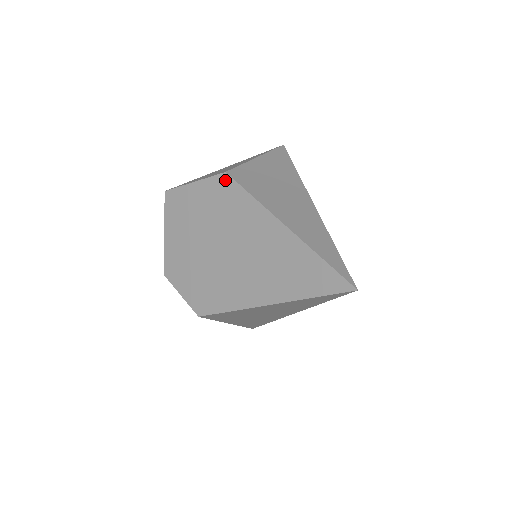
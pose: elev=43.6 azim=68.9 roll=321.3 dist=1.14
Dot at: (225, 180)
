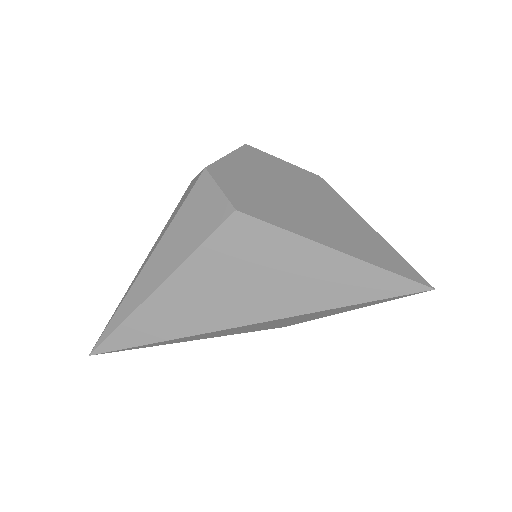
Dot at: (318, 178)
